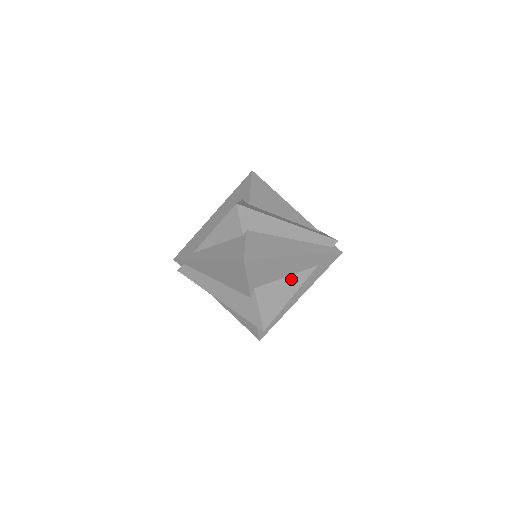
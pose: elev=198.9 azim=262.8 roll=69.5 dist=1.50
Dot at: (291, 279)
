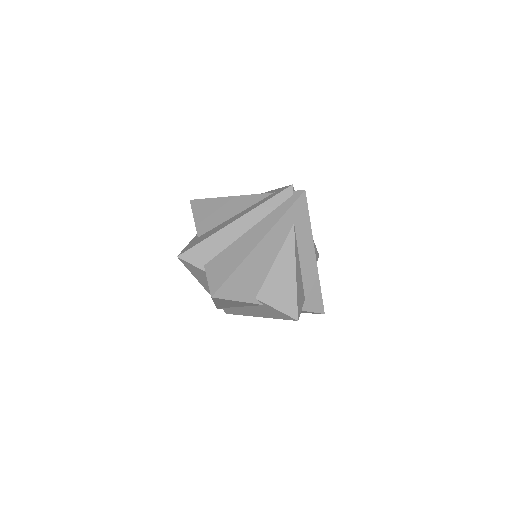
Dot at: (280, 259)
